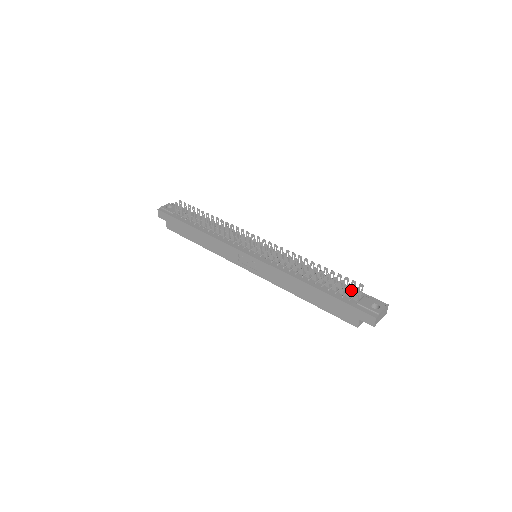
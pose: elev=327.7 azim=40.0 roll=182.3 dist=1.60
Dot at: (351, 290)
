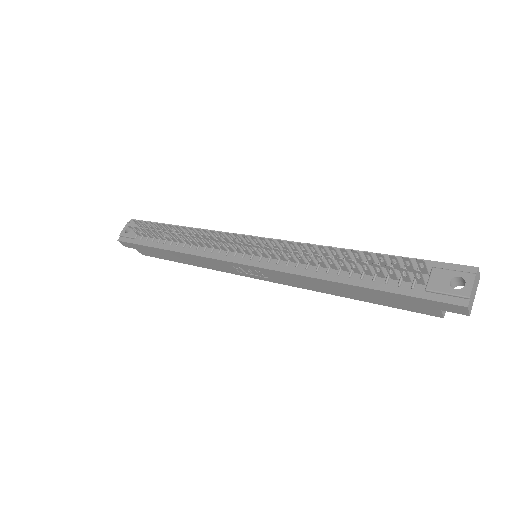
Dot at: (407, 274)
